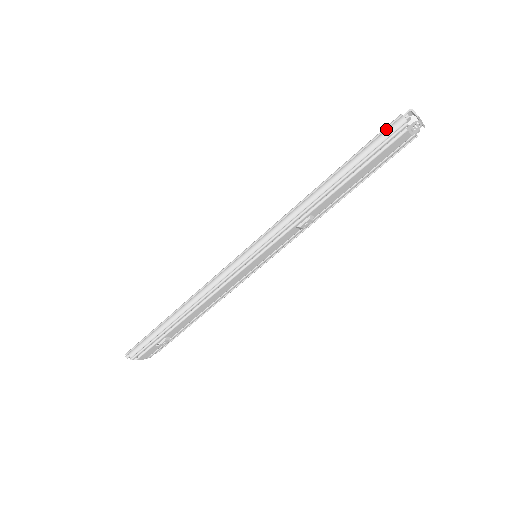
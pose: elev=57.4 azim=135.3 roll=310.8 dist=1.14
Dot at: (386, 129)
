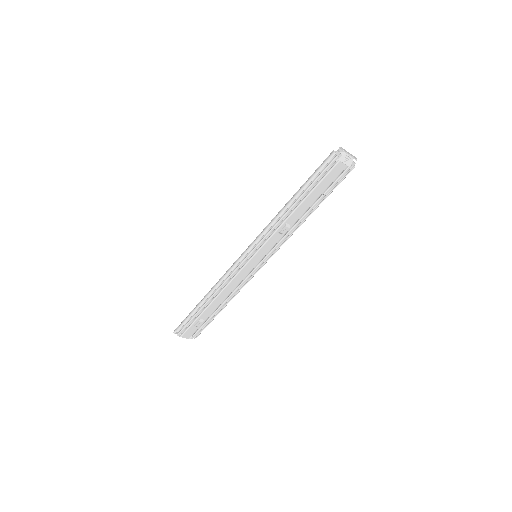
Dot at: (325, 160)
